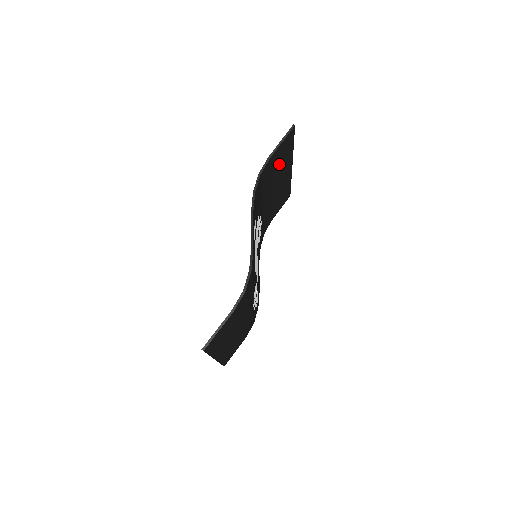
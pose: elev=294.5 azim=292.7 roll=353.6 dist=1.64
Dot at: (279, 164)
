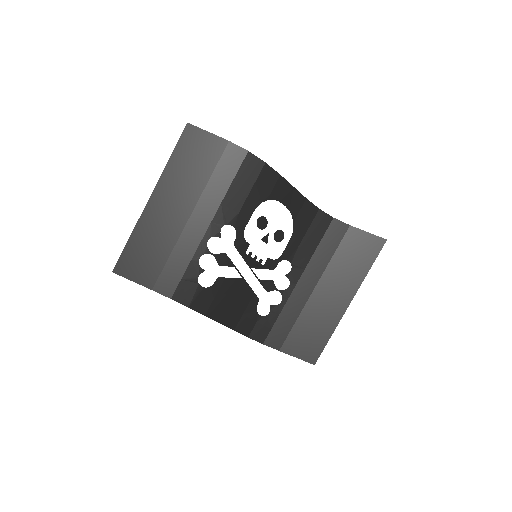
Dot at: (347, 261)
